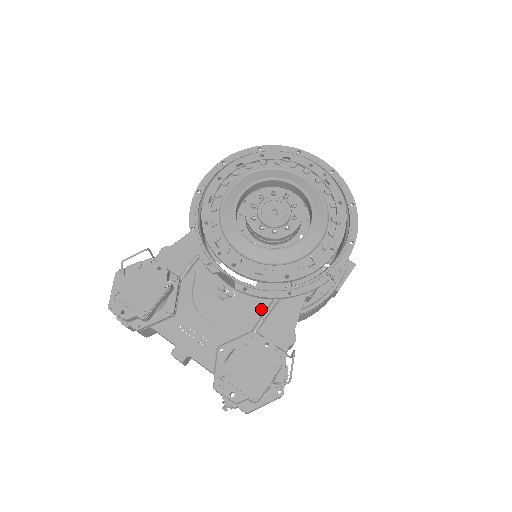
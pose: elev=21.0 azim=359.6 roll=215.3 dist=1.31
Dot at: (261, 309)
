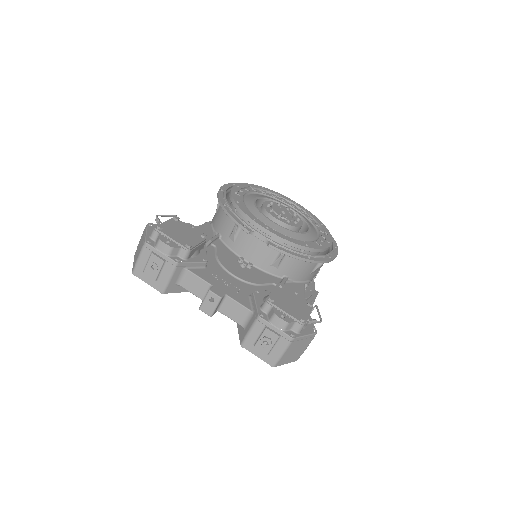
Dot at: (276, 281)
